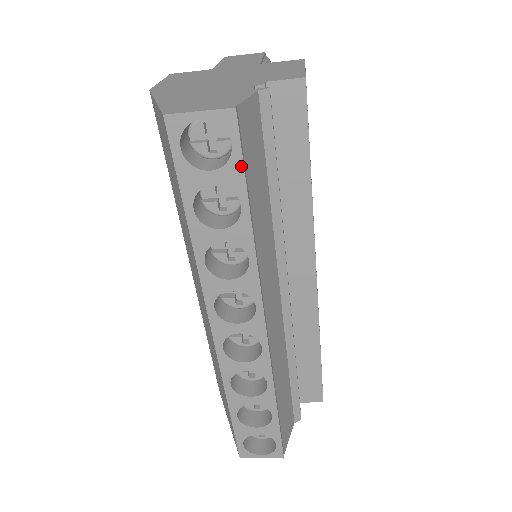
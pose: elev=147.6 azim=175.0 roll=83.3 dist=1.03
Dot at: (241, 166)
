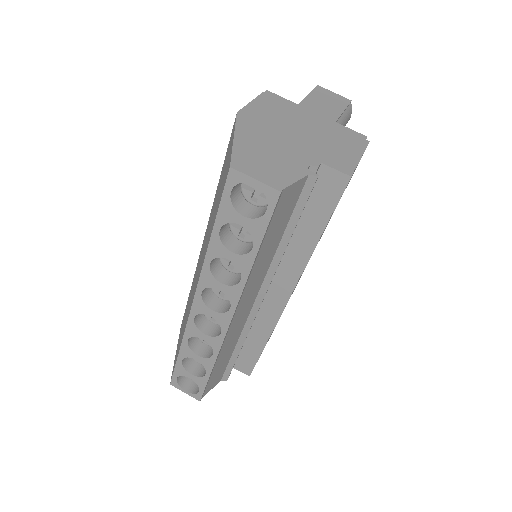
Dot at: (266, 226)
